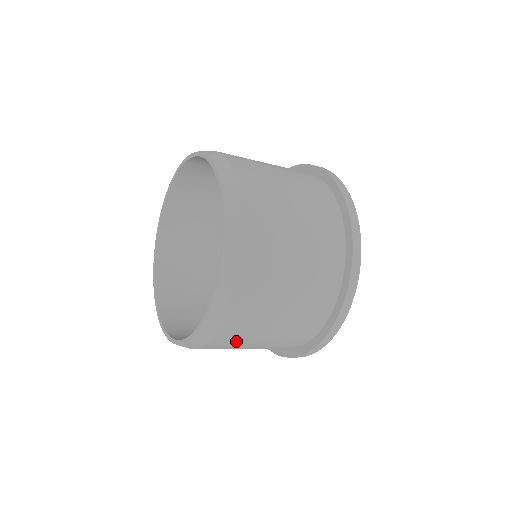
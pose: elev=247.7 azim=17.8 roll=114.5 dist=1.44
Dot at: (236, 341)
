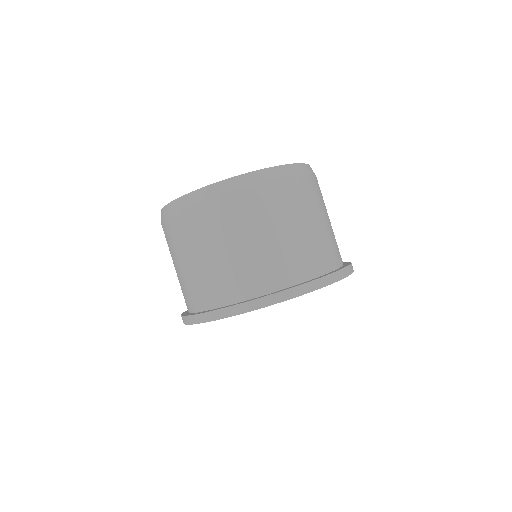
Dot at: (195, 233)
